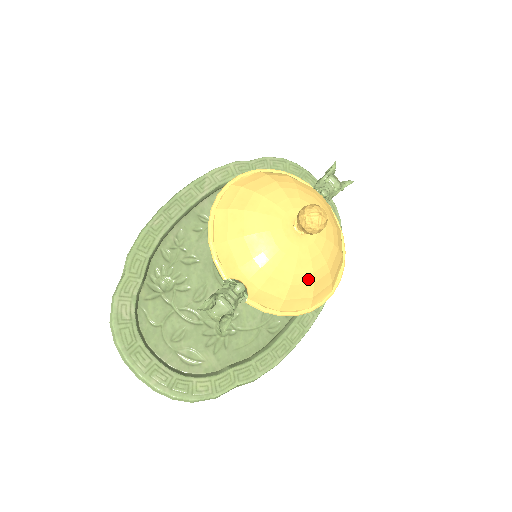
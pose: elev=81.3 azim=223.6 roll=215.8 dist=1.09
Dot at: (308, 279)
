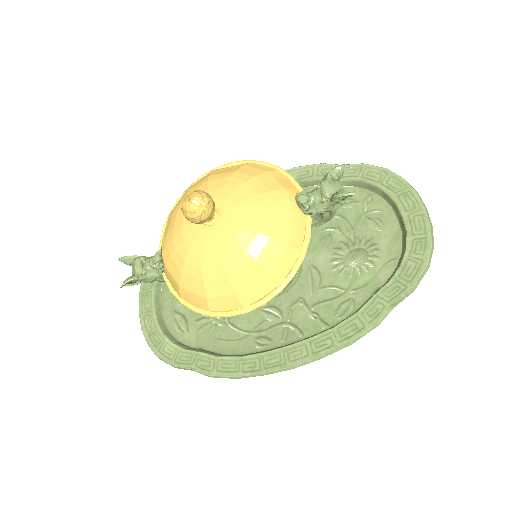
Dot at: (198, 274)
